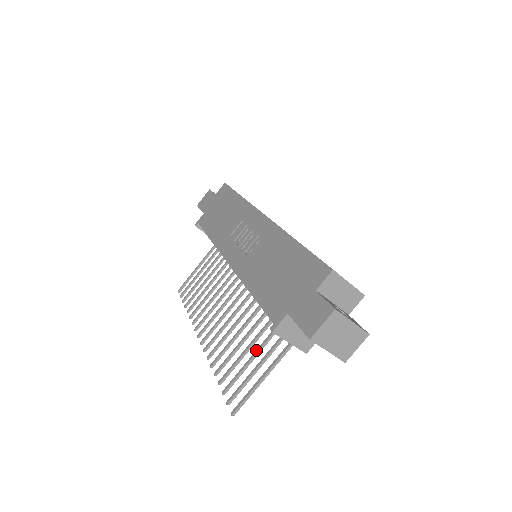
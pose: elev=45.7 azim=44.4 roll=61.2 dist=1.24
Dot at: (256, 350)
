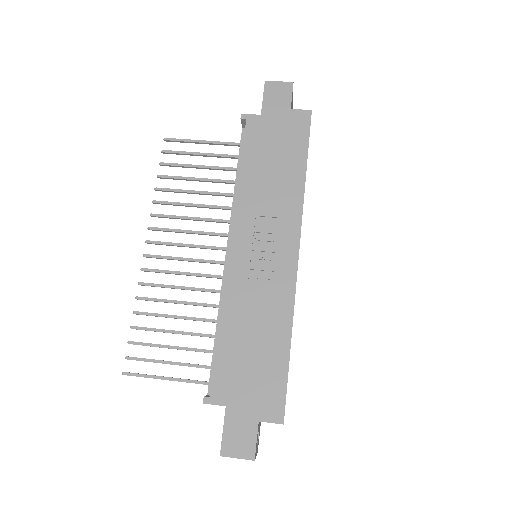
Dot at: (181, 347)
